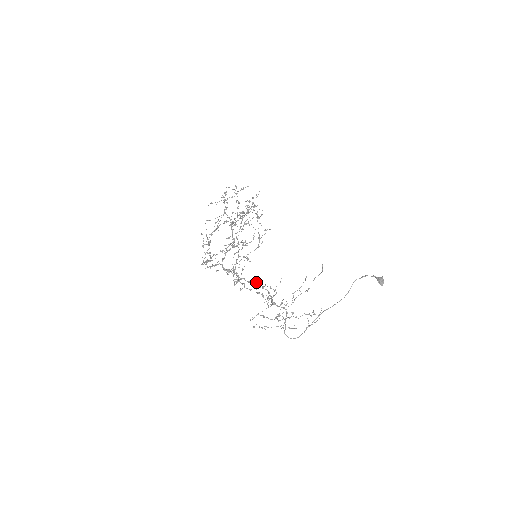
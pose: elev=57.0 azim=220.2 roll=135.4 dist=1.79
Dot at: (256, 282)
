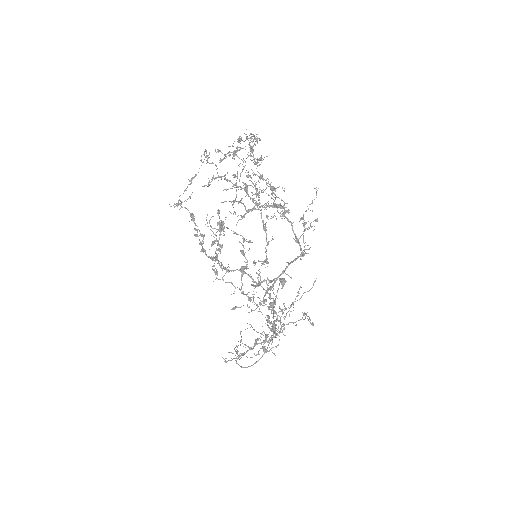
Dot at: occluded
